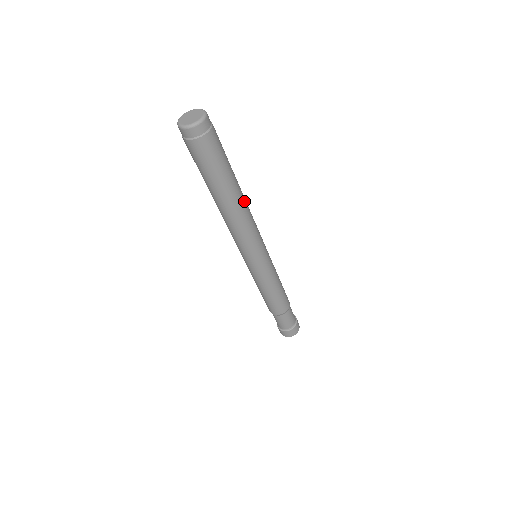
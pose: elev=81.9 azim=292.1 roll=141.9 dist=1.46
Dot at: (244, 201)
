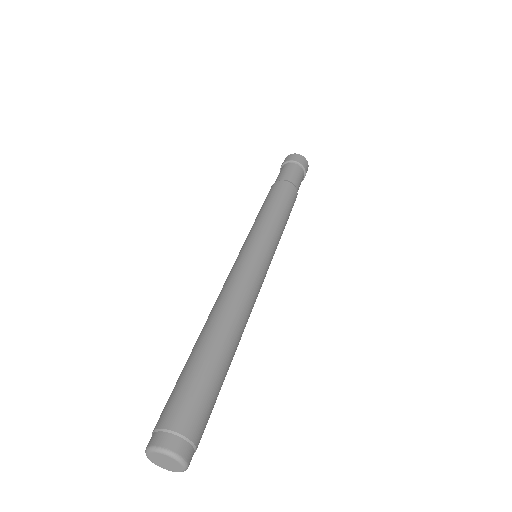
Dot at: (240, 329)
